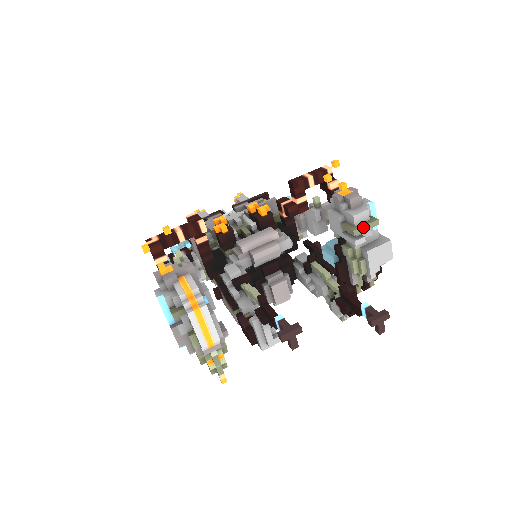
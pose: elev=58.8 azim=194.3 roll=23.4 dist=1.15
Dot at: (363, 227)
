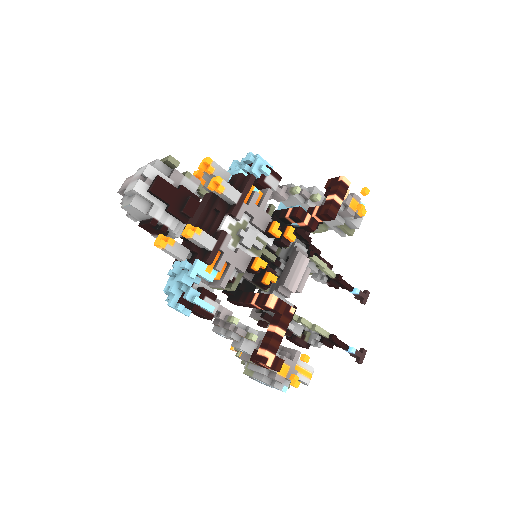
Dot at: occluded
